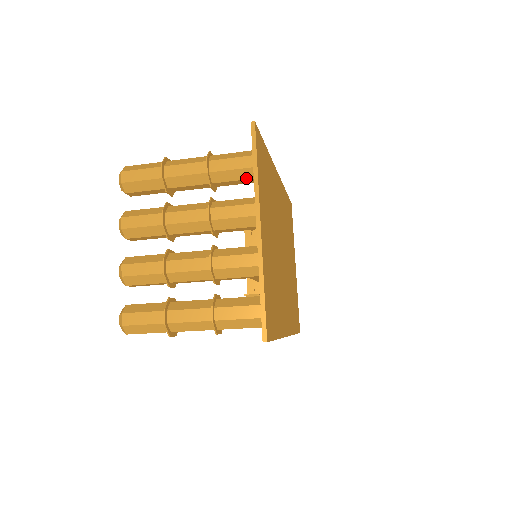
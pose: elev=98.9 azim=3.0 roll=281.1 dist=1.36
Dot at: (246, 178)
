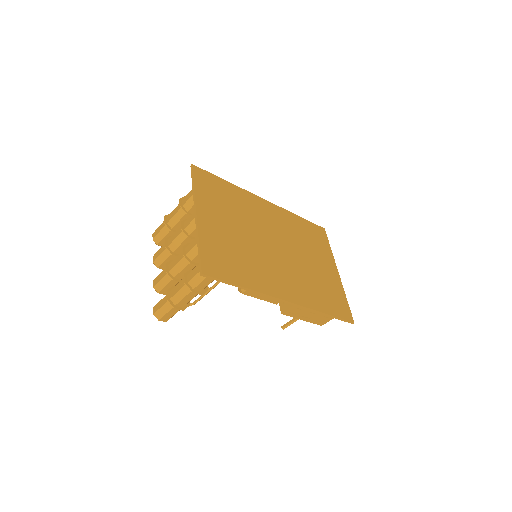
Dot at: occluded
